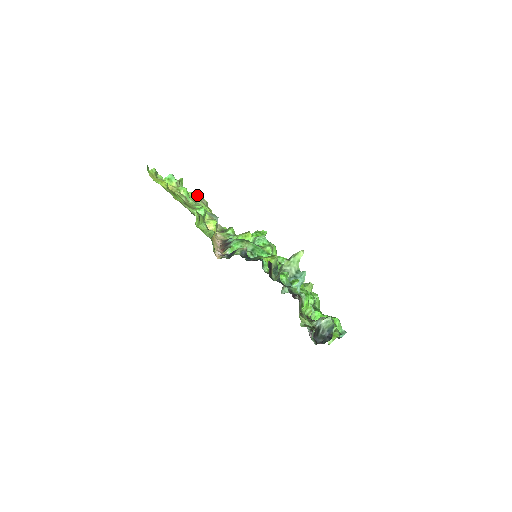
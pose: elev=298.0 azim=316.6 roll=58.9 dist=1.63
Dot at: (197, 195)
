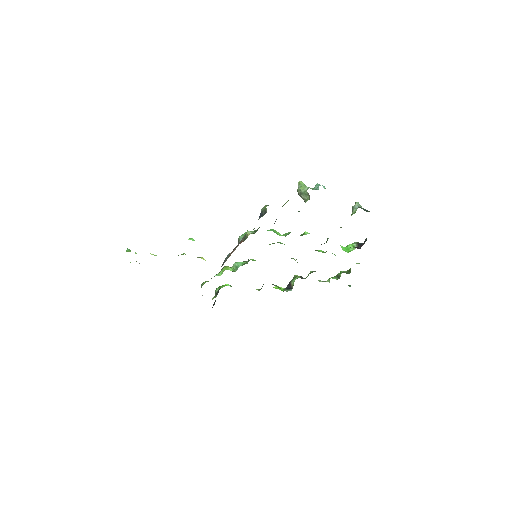
Dot at: occluded
